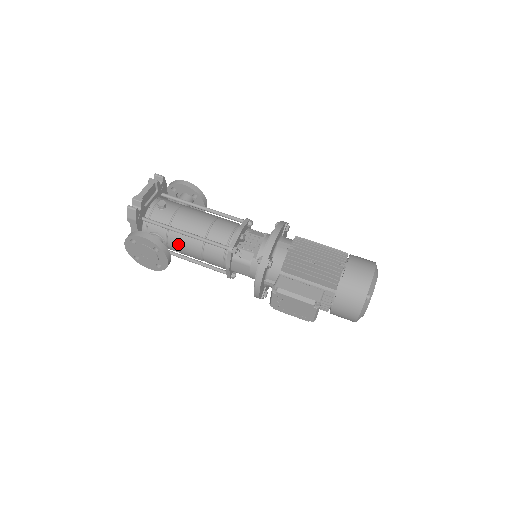
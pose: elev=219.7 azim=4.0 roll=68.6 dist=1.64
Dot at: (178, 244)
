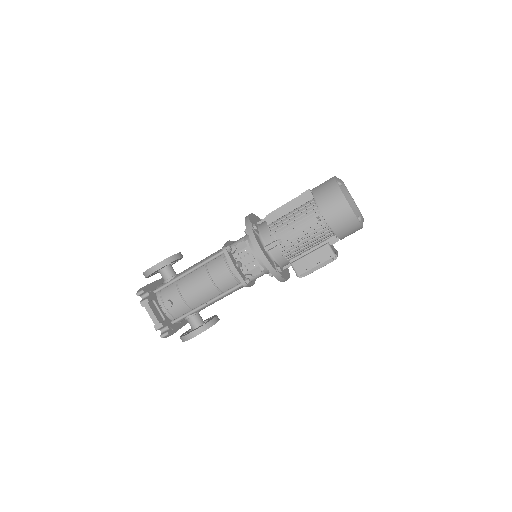
Dot at: occluded
